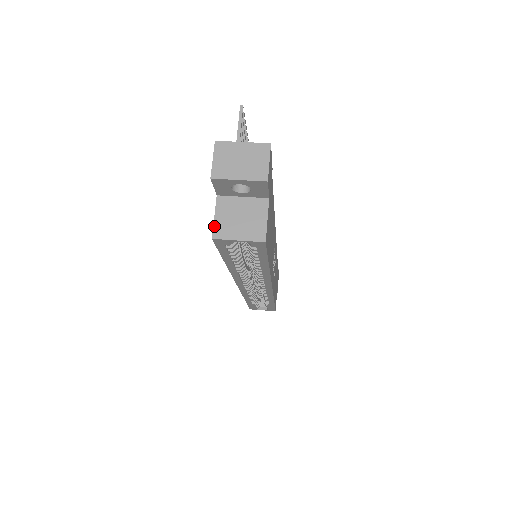
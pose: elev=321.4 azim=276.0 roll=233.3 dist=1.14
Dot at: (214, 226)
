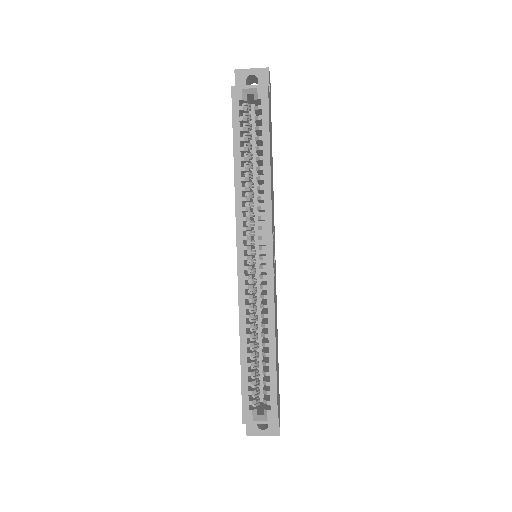
Dot at: occluded
